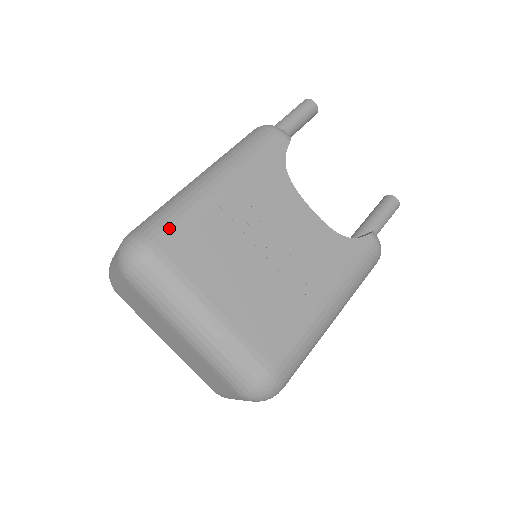
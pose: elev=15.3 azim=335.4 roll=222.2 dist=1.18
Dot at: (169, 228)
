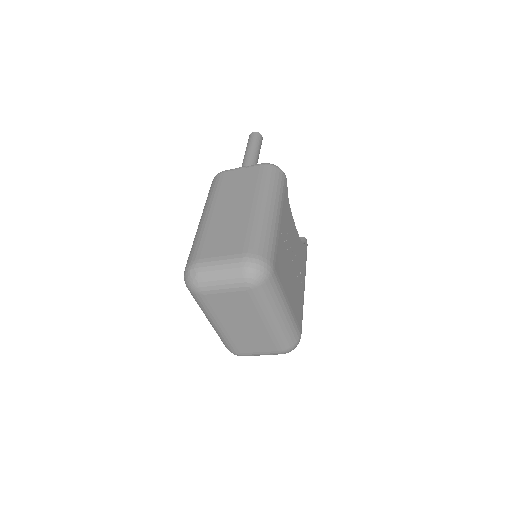
Dot at: (273, 251)
